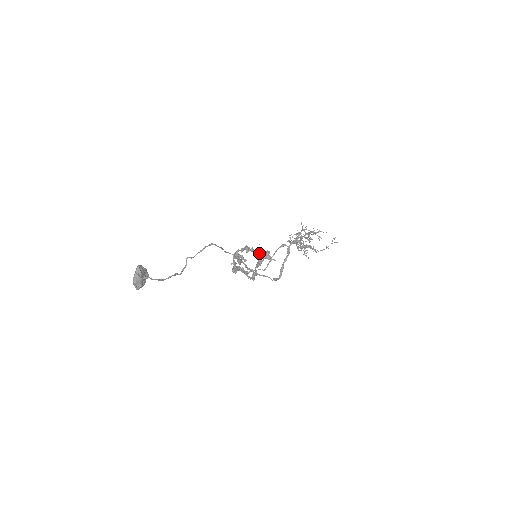
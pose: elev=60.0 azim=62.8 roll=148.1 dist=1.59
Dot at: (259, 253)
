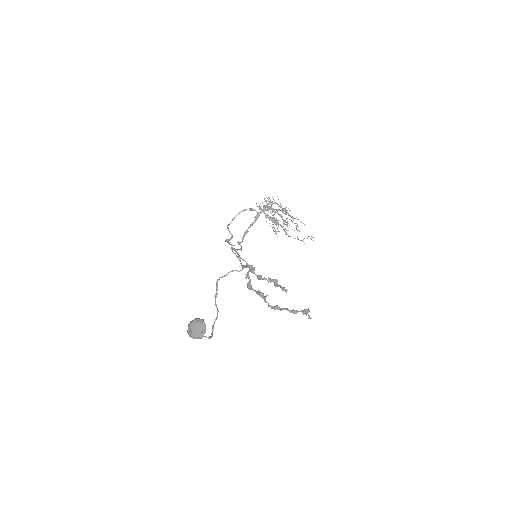
Dot at: occluded
